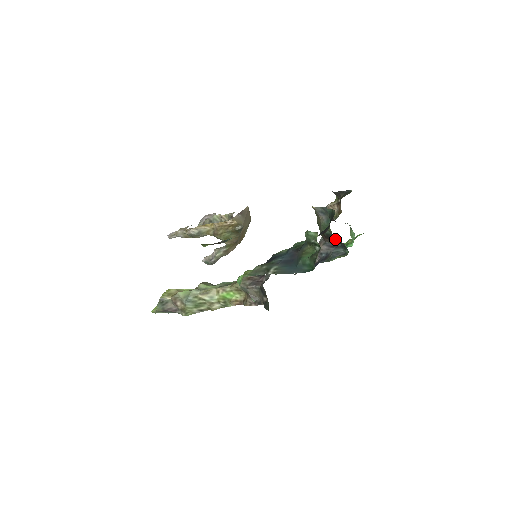
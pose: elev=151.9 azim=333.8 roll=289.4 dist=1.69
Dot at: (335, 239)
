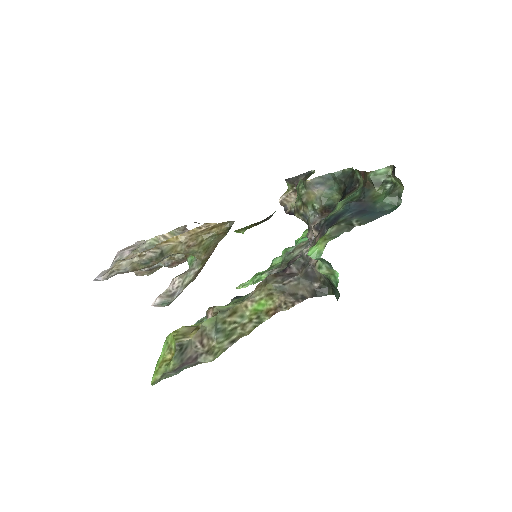
Dot at: occluded
